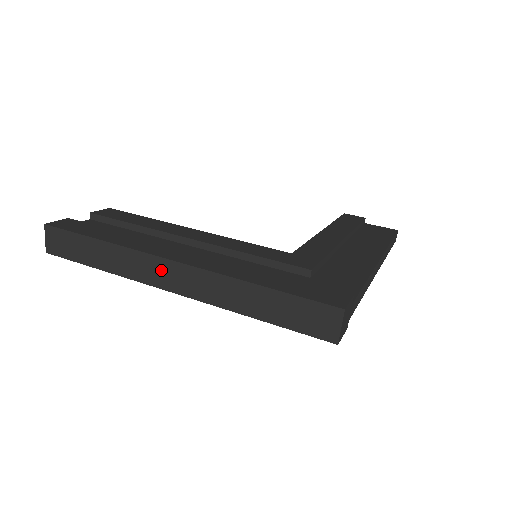
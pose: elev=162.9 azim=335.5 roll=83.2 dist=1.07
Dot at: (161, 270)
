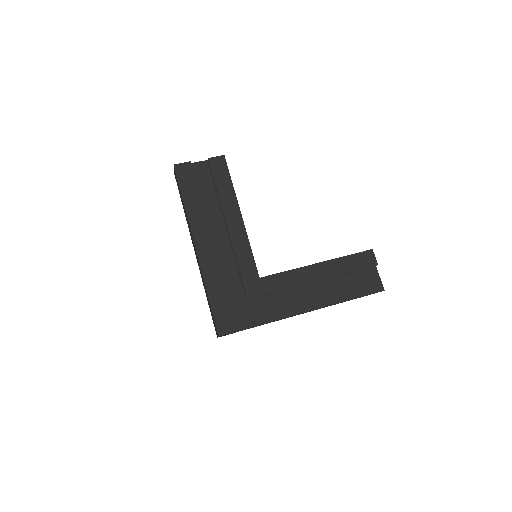
Dot at: (193, 242)
